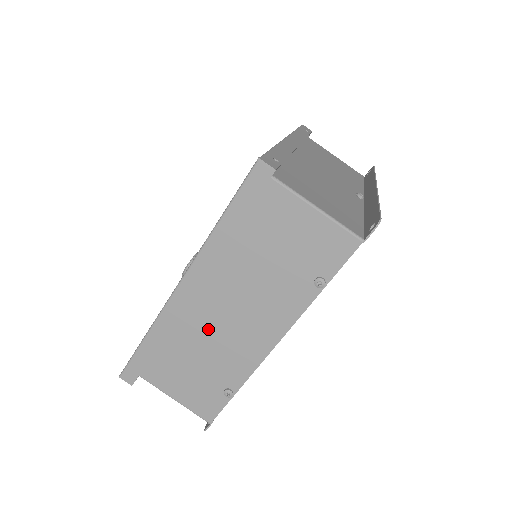
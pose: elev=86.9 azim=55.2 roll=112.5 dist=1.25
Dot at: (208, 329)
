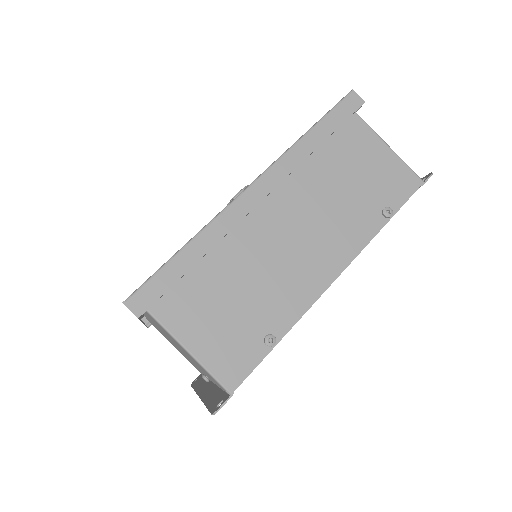
Dot at: (263, 251)
